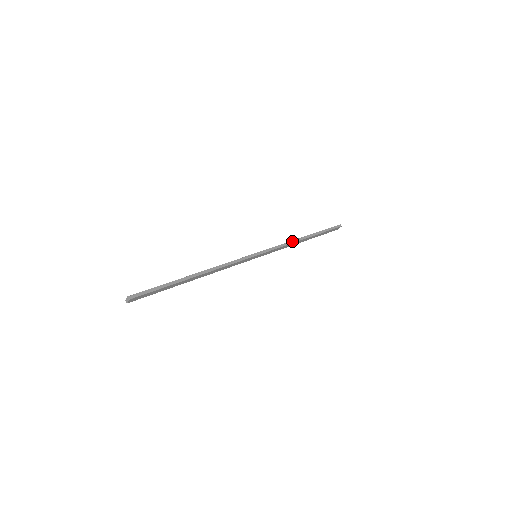
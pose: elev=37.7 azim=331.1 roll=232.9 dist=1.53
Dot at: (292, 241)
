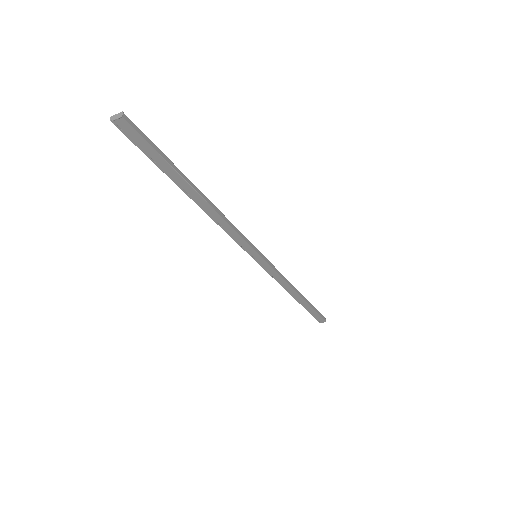
Dot at: (290, 283)
